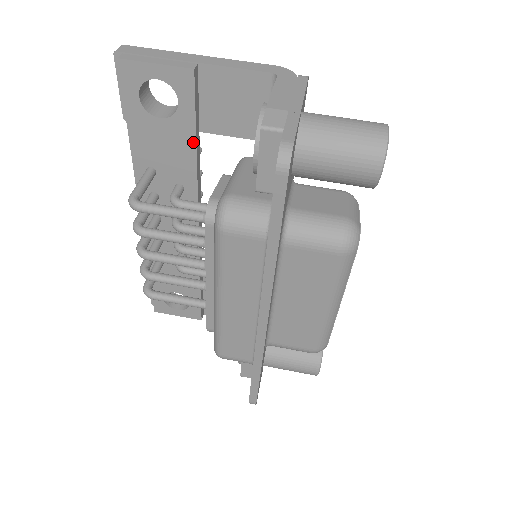
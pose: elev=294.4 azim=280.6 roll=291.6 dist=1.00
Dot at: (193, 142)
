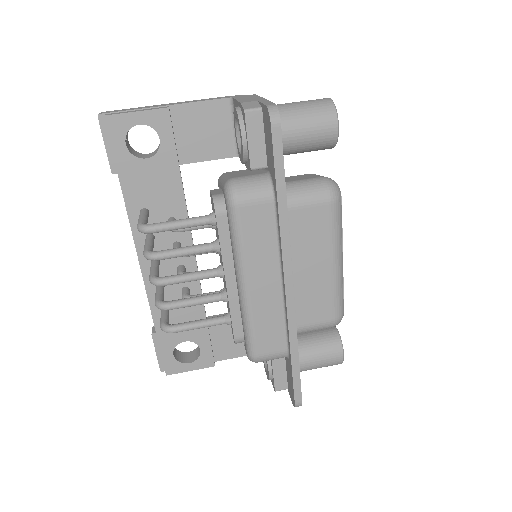
Dot at: (177, 172)
